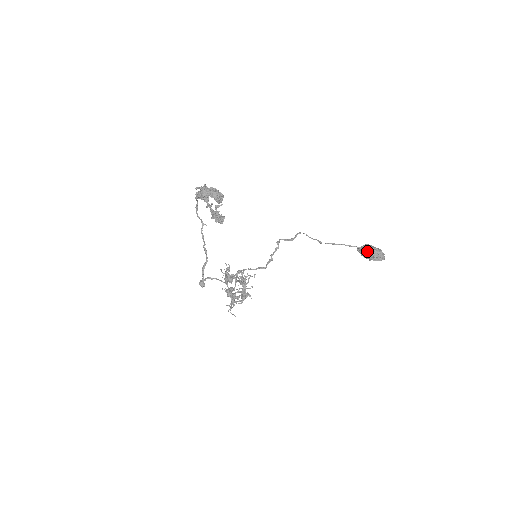
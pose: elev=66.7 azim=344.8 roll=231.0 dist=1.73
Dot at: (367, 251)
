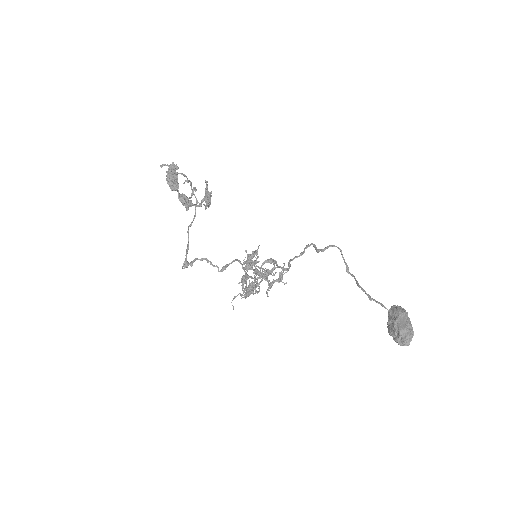
Dot at: (389, 318)
